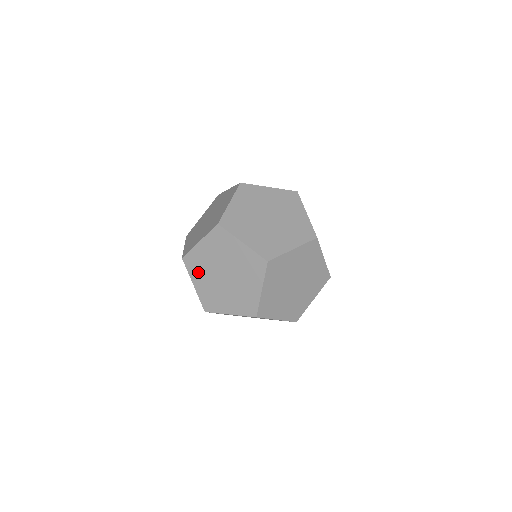
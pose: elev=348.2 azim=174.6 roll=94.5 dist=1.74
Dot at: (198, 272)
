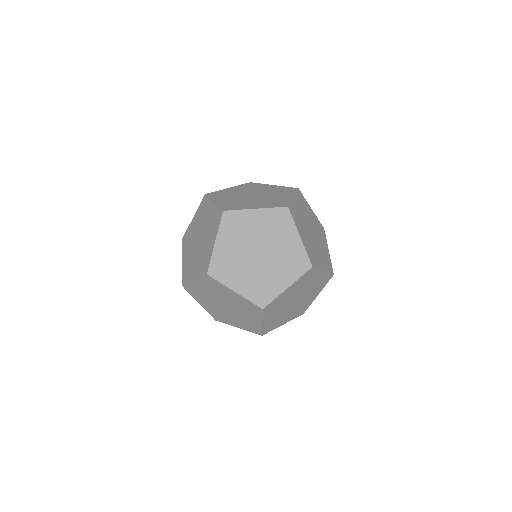
Dot at: (187, 246)
